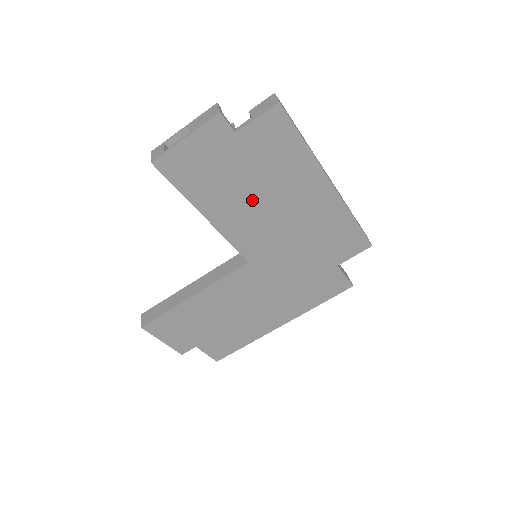
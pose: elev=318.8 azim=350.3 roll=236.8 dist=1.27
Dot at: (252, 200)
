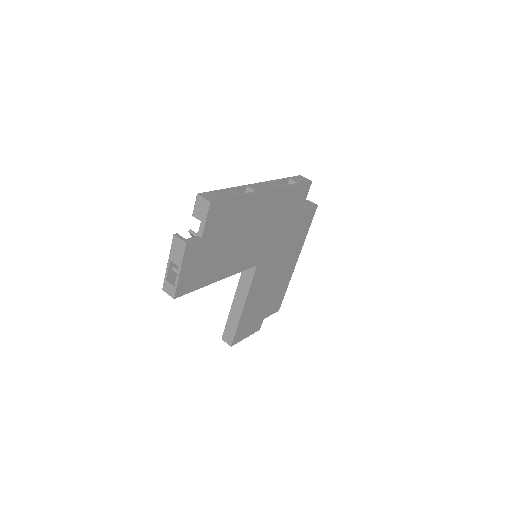
Dot at: (235, 246)
